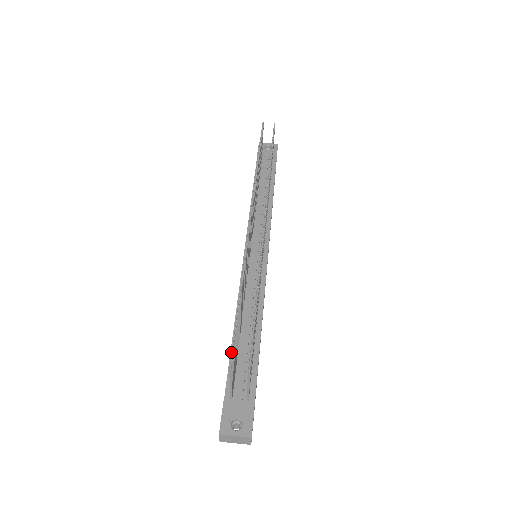
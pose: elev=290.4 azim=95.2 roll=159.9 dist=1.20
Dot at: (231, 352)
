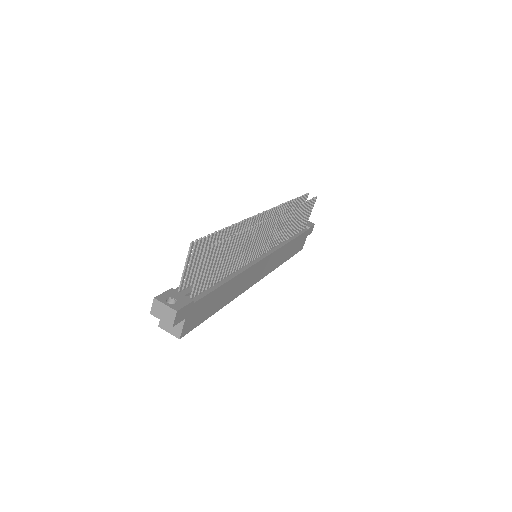
Dot at: occluded
